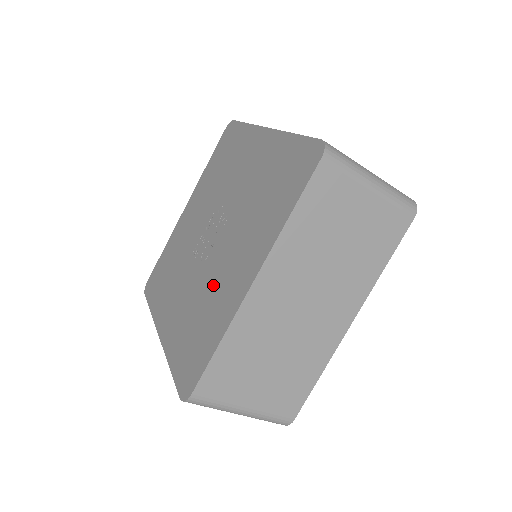
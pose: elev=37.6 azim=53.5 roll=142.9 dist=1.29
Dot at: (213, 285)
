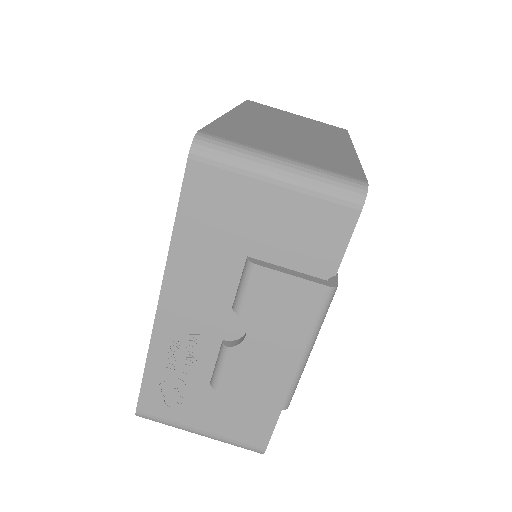
Dot at: occluded
